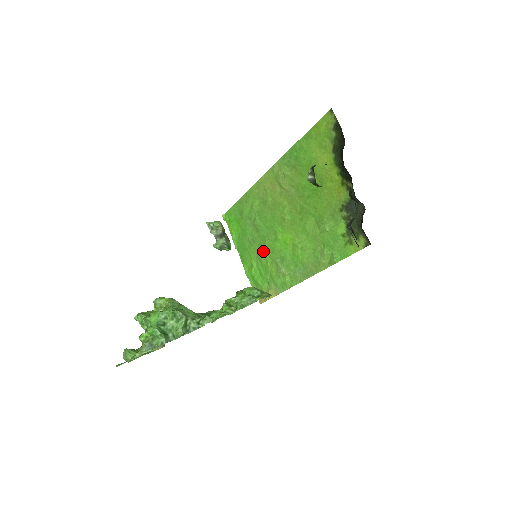
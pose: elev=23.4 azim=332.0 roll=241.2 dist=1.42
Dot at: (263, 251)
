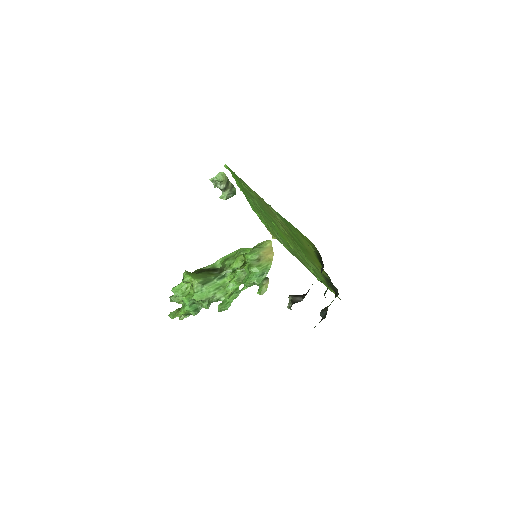
Dot at: (264, 219)
